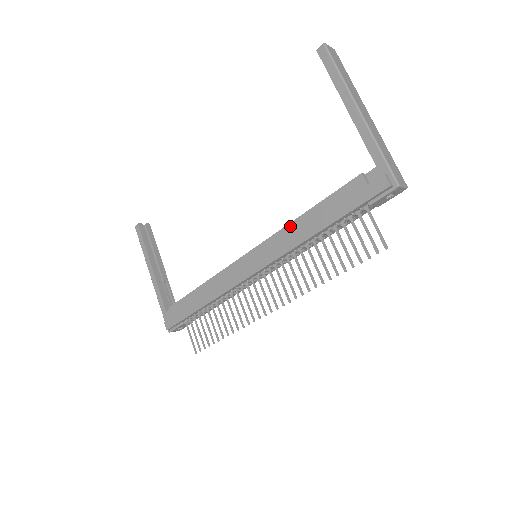
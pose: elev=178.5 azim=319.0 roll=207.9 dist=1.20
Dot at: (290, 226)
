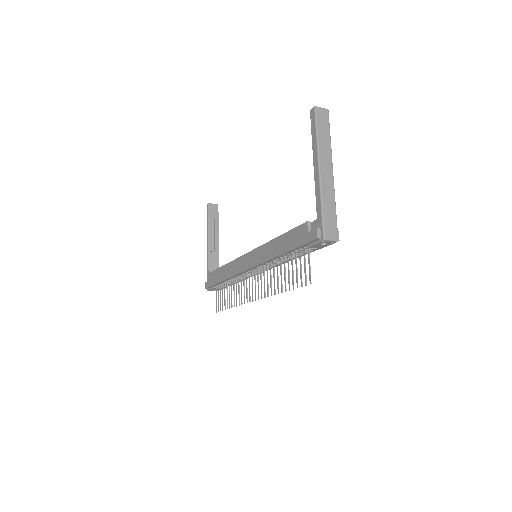
Dot at: (269, 243)
